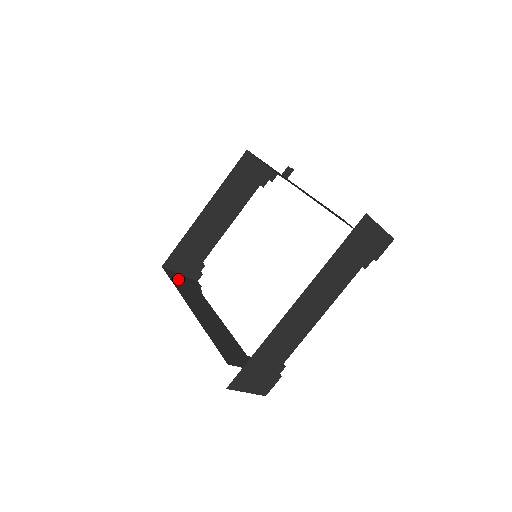
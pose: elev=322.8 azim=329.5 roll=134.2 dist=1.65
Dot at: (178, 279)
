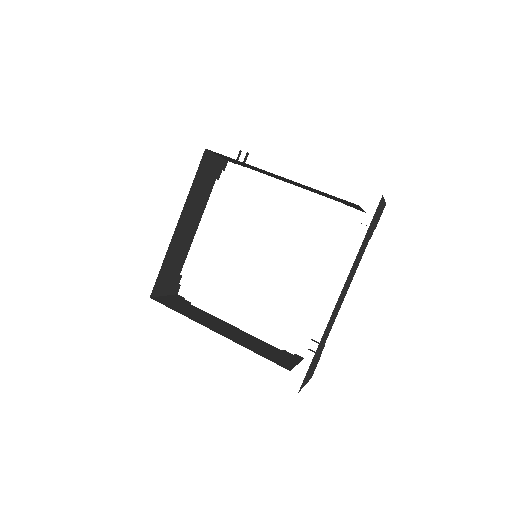
Dot at: (206, 168)
